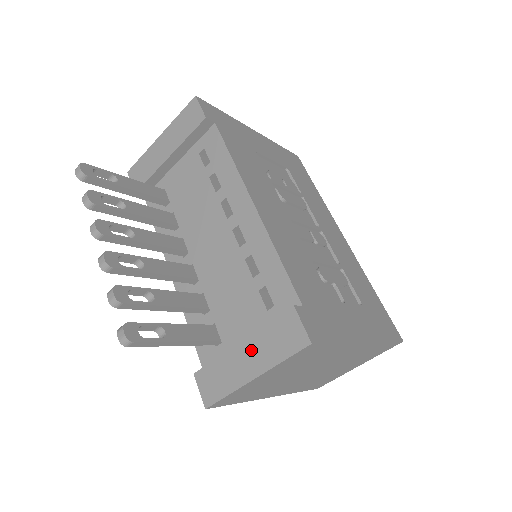
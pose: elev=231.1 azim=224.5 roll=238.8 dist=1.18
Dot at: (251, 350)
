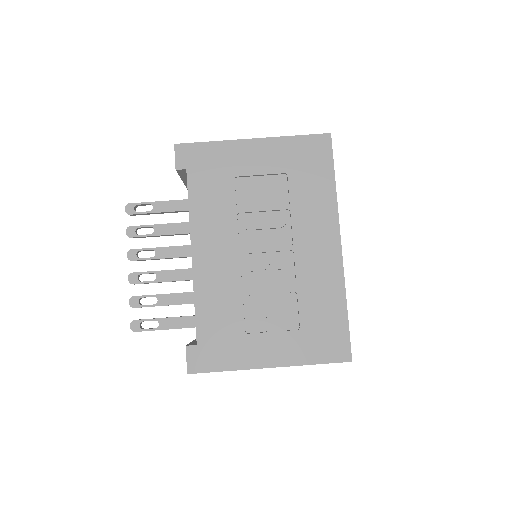
Dot at: occluded
